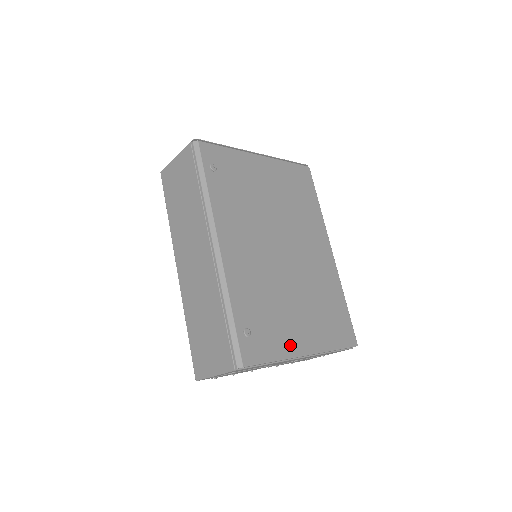
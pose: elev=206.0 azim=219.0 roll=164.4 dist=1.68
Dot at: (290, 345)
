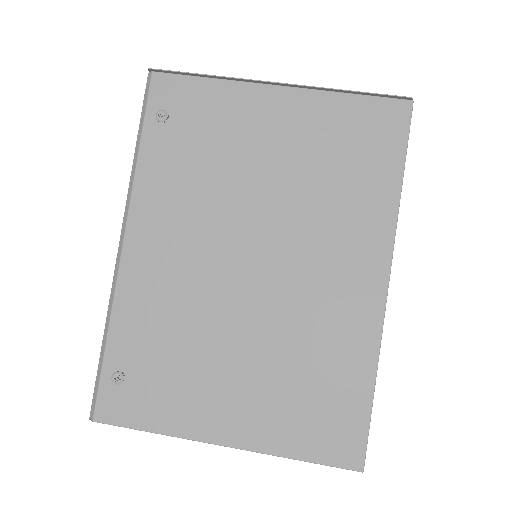
Dot at: (193, 419)
